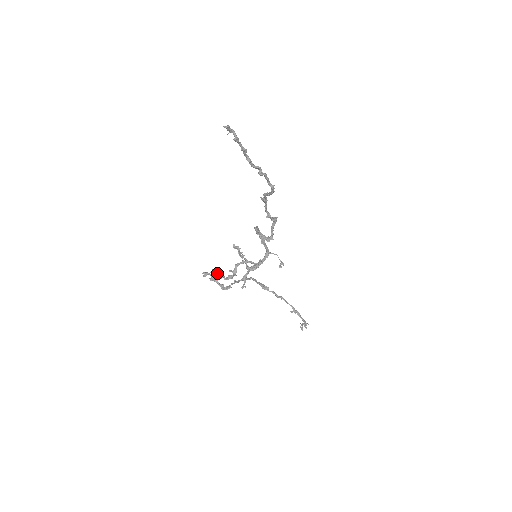
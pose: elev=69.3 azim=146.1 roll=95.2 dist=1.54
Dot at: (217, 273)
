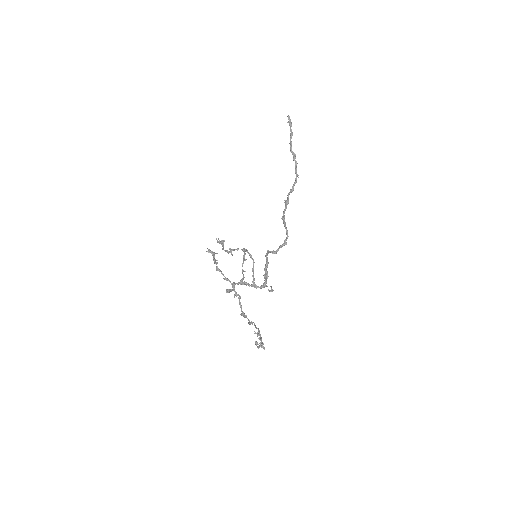
Dot at: occluded
